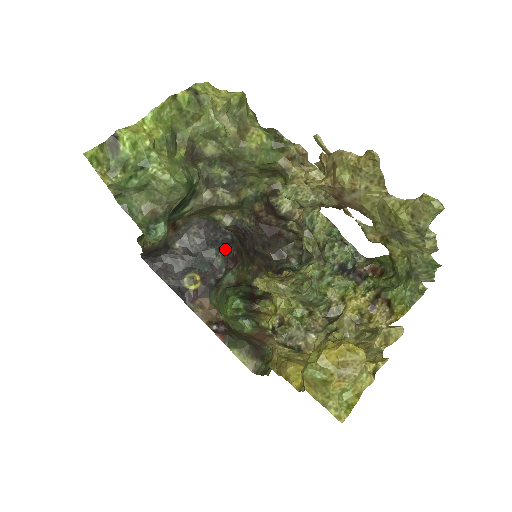
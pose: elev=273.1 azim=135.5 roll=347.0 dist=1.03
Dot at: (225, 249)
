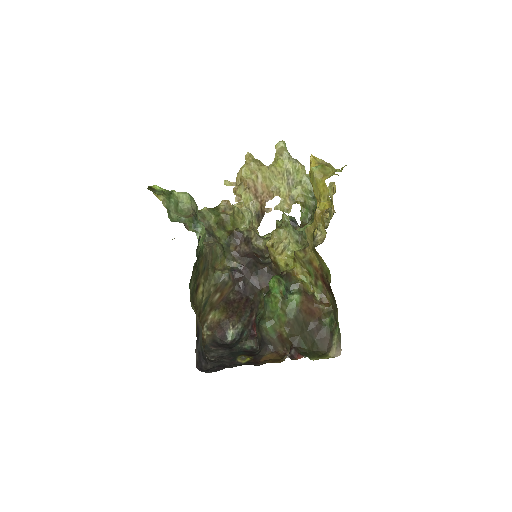
Dot at: (242, 340)
